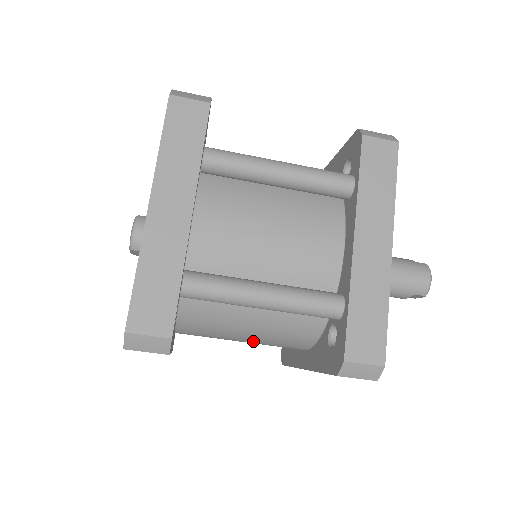
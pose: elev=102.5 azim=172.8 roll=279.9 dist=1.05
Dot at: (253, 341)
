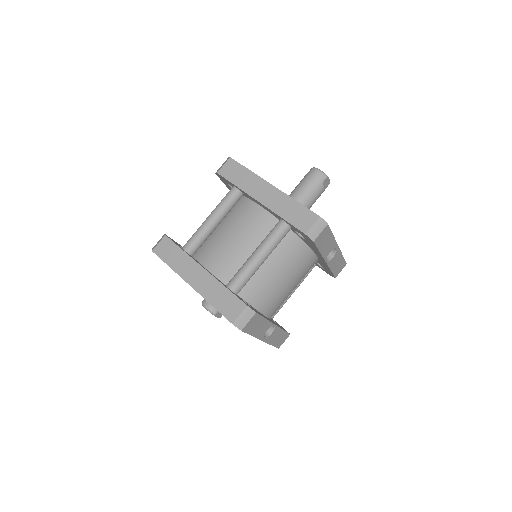
Dot at: (292, 279)
